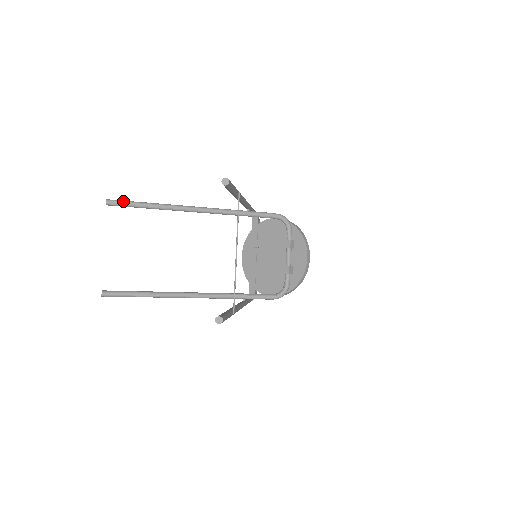
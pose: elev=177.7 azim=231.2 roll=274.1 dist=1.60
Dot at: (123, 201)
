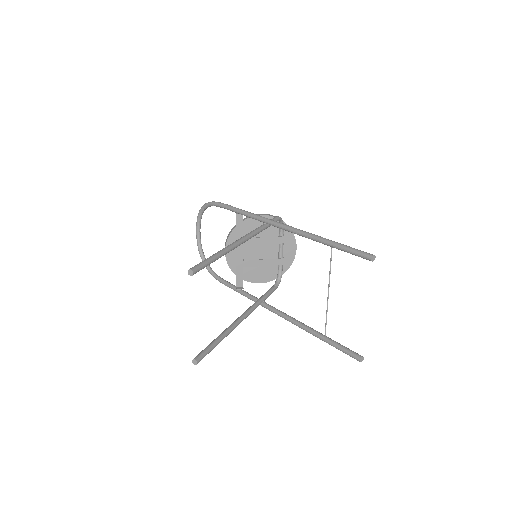
Dot at: (203, 264)
